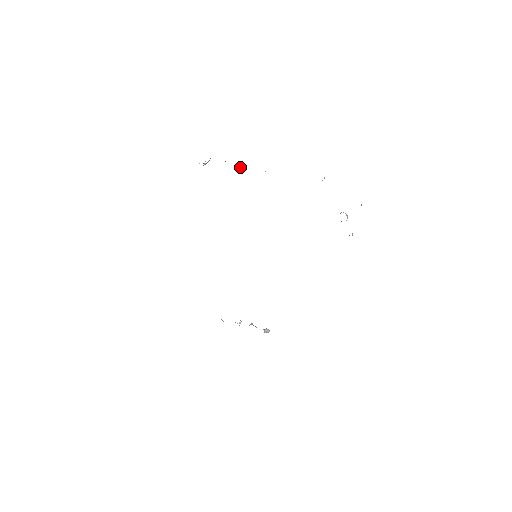
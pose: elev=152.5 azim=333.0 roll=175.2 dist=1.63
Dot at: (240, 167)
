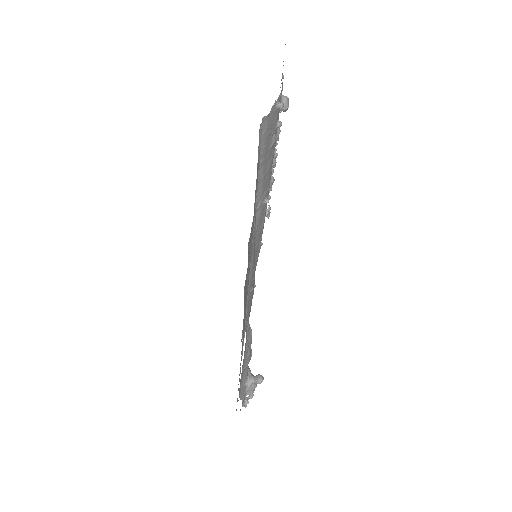
Dot at: occluded
